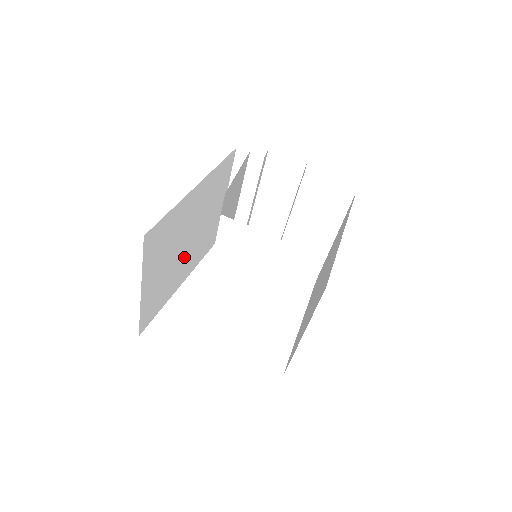
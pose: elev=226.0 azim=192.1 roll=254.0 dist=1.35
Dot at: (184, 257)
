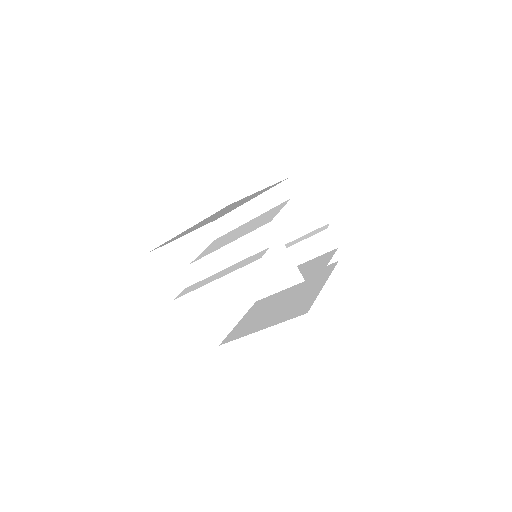
Dot at: (207, 221)
